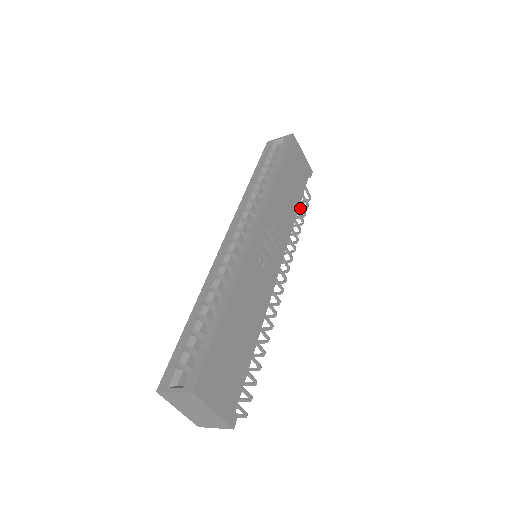
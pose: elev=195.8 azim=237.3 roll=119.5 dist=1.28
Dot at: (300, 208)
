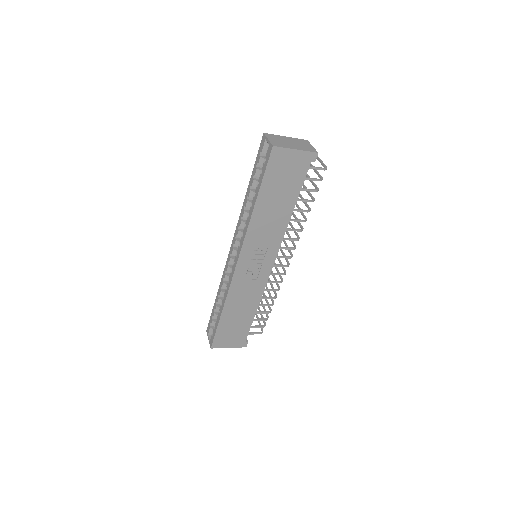
Dot at: (318, 175)
